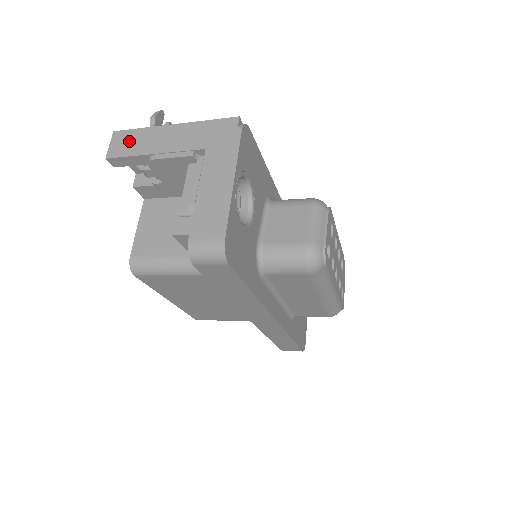
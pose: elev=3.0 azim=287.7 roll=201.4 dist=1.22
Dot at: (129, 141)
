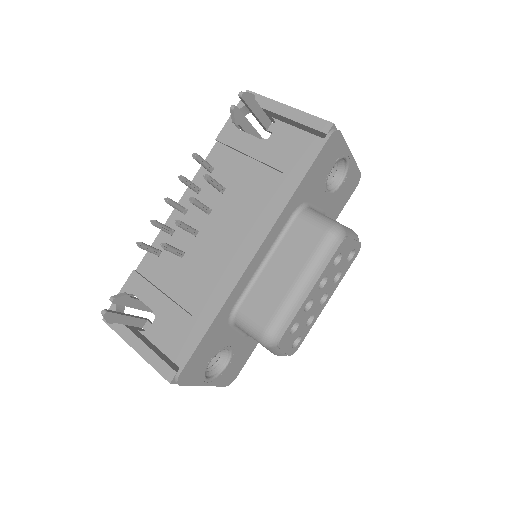
Dot at: occluded
